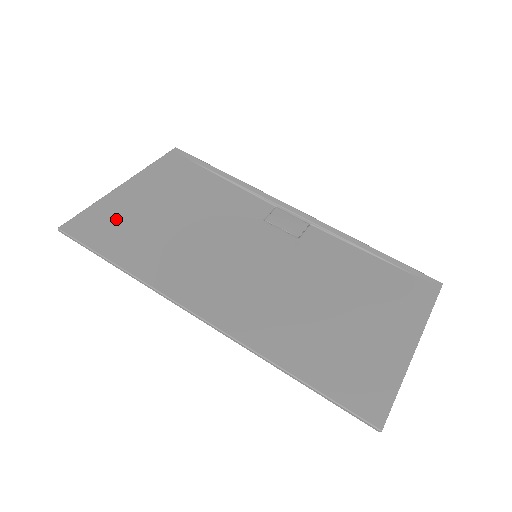
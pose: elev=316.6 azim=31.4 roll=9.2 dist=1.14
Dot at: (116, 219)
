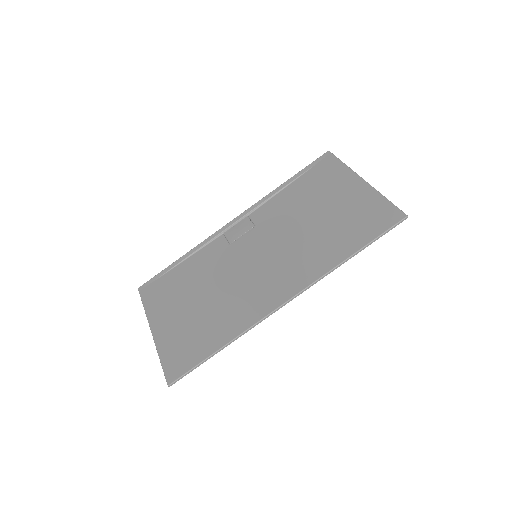
Dot at: (180, 343)
